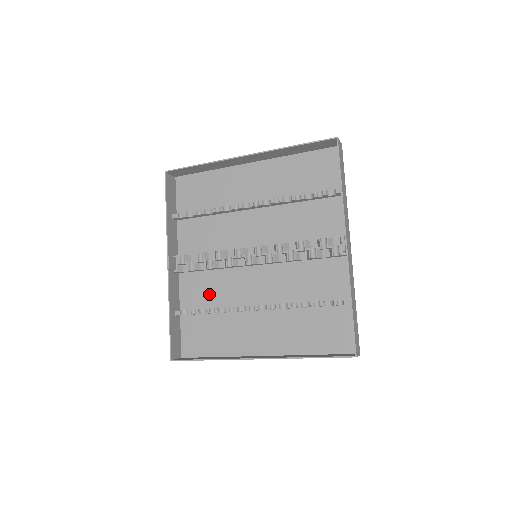
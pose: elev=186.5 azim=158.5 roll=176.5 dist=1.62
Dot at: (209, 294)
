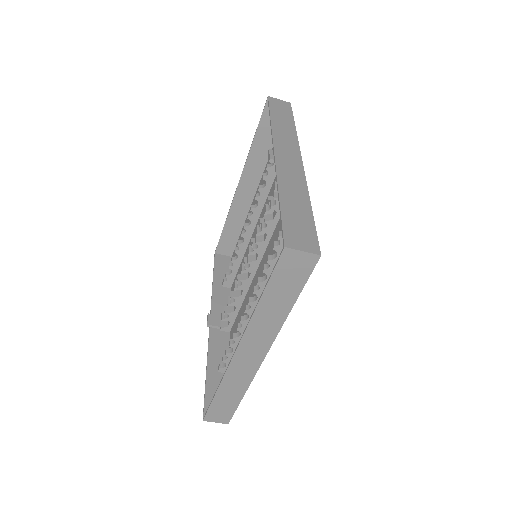
Dot at: occluded
